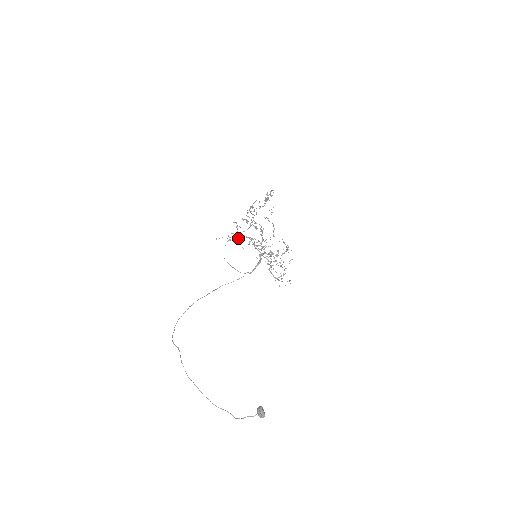
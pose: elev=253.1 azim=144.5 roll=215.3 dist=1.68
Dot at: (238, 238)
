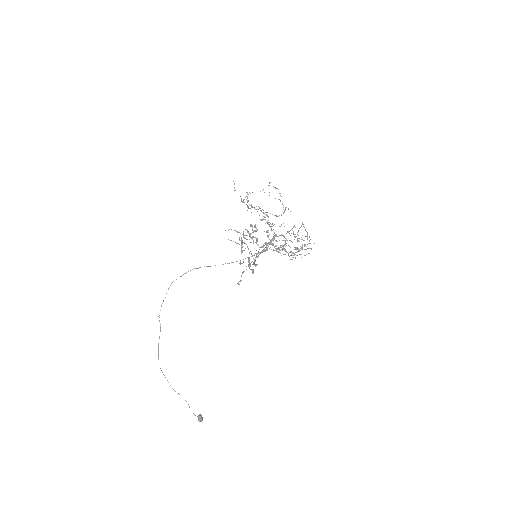
Dot at: occluded
